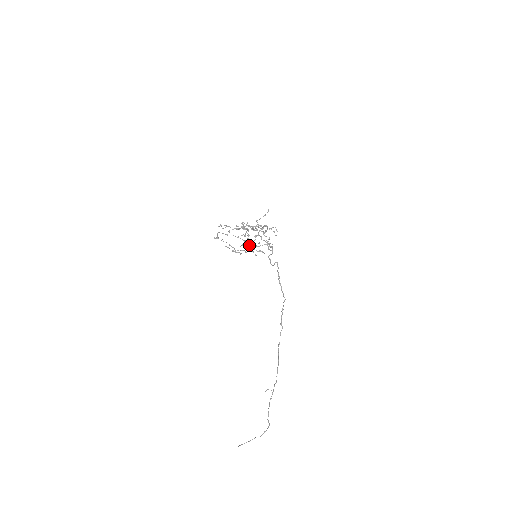
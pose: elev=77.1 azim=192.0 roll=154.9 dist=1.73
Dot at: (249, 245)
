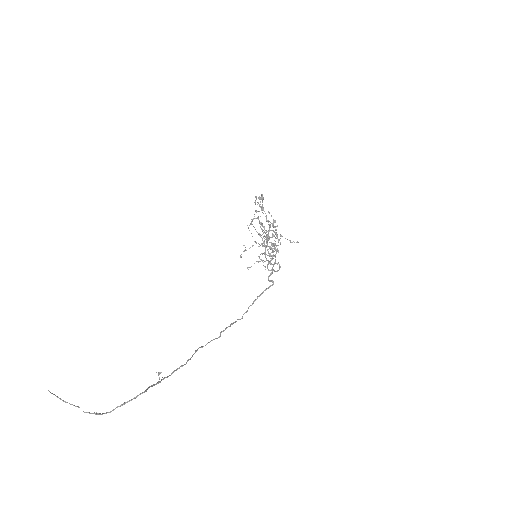
Dot at: (263, 241)
